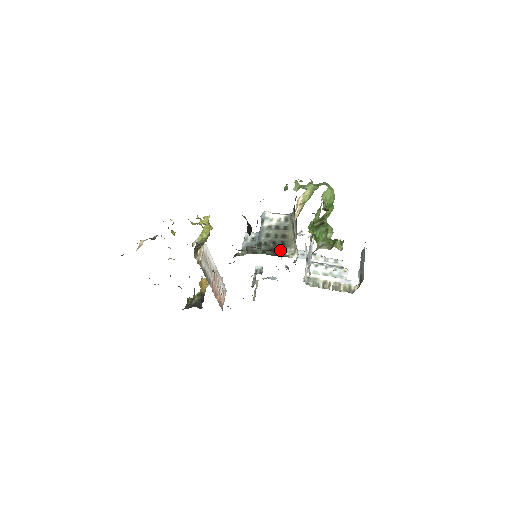
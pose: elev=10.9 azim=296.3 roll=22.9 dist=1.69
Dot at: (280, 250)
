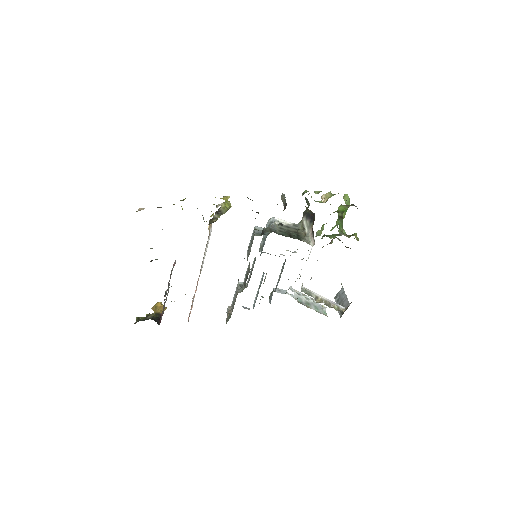
Dot at: (297, 237)
